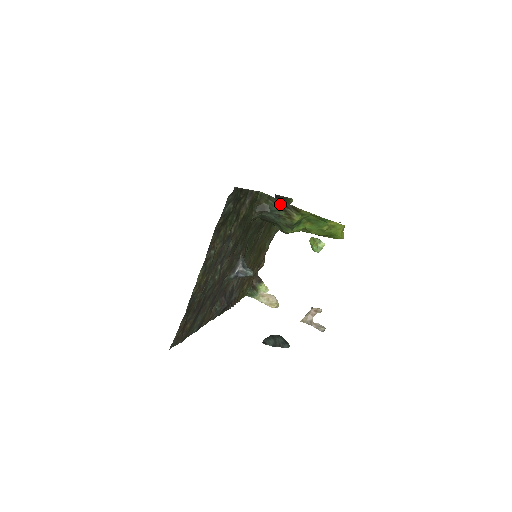
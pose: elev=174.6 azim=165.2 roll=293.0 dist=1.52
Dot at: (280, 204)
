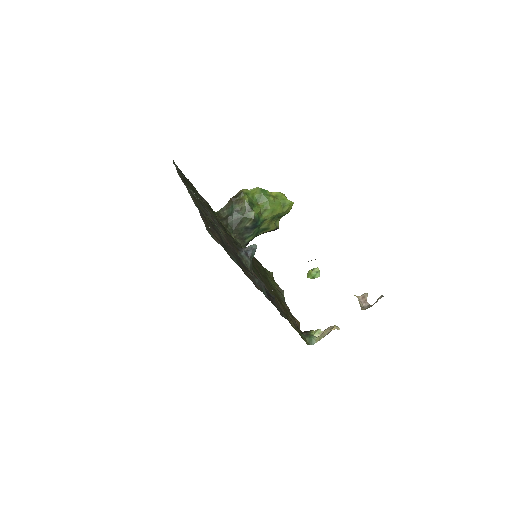
Dot at: (230, 203)
